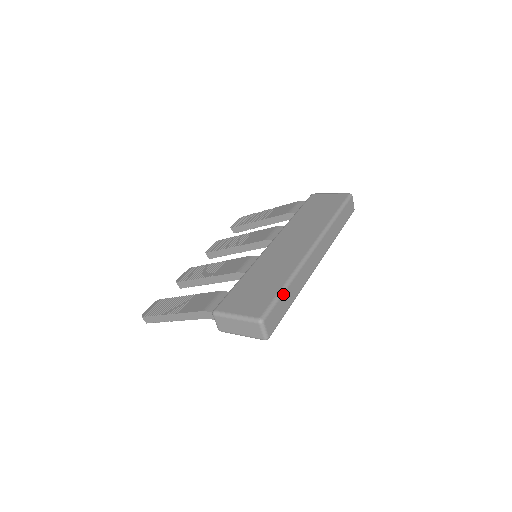
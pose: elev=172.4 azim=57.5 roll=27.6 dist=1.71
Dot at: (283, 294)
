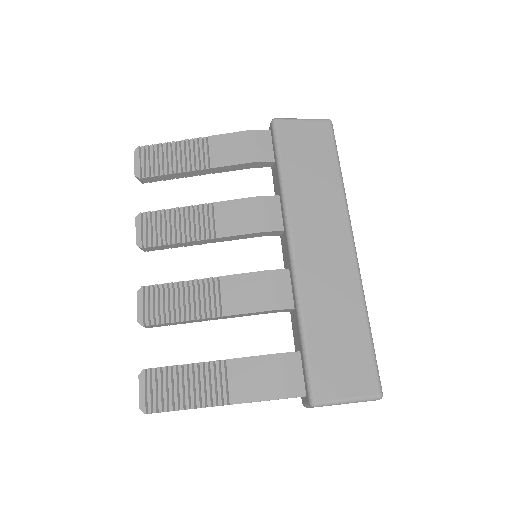
Dot at: (372, 341)
